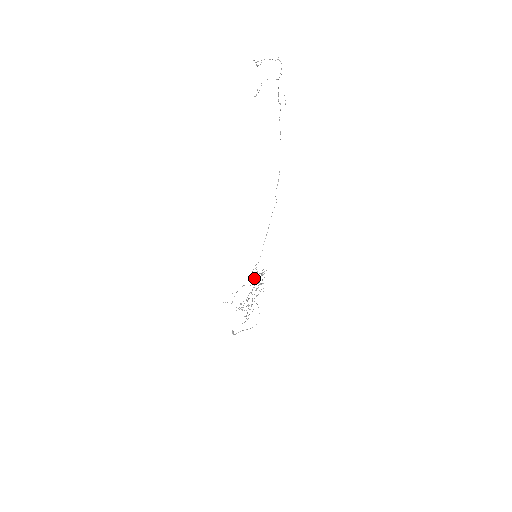
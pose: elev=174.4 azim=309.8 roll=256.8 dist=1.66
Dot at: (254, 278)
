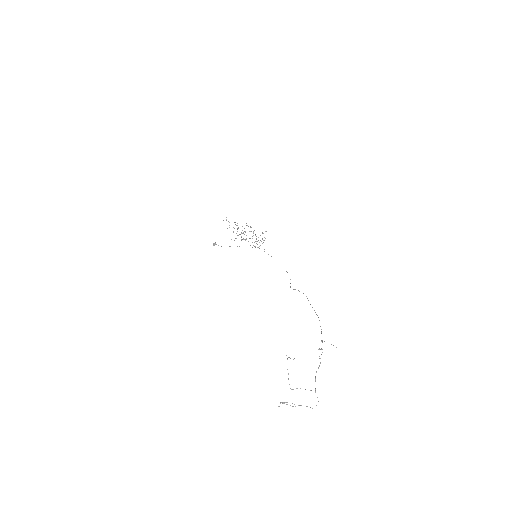
Dot at: occluded
